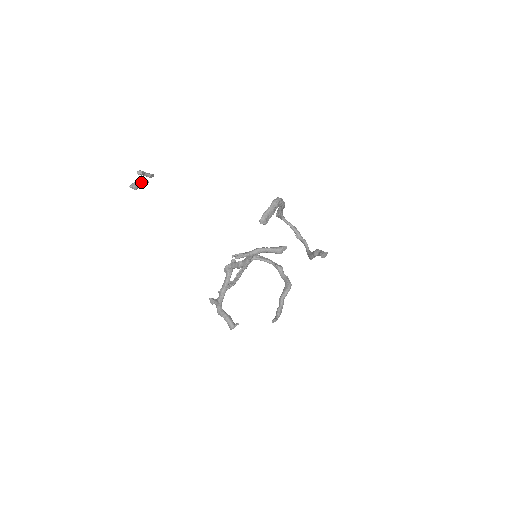
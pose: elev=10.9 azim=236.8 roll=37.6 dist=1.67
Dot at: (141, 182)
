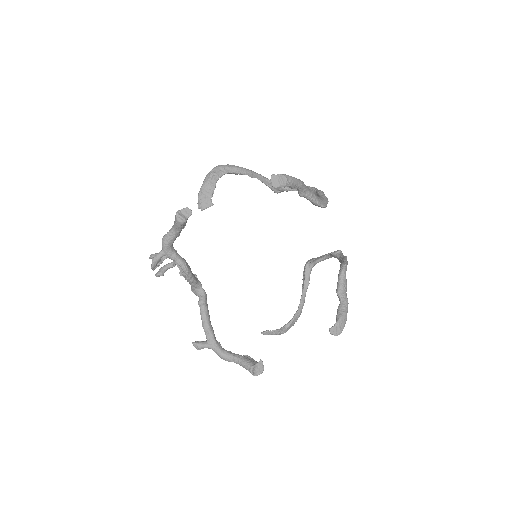
Dot at: (166, 265)
